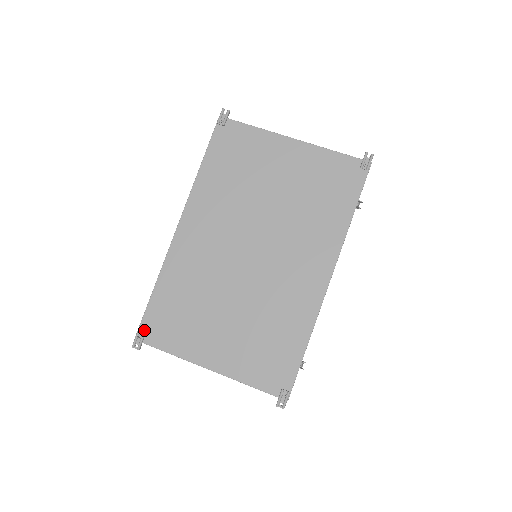
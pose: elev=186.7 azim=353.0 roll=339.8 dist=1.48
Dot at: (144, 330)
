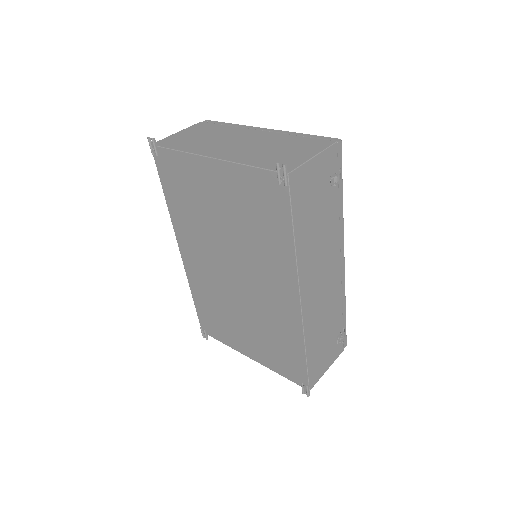
Dot at: (203, 326)
